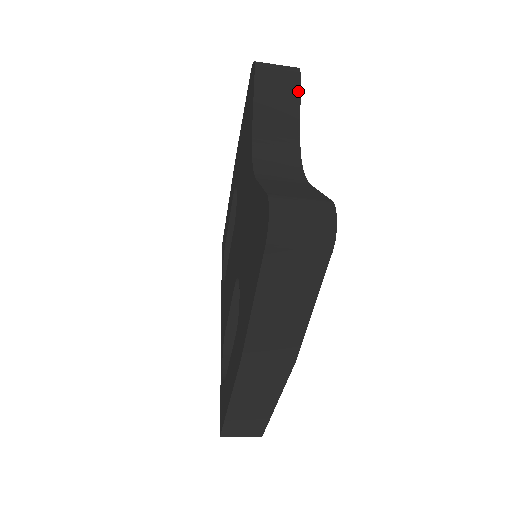
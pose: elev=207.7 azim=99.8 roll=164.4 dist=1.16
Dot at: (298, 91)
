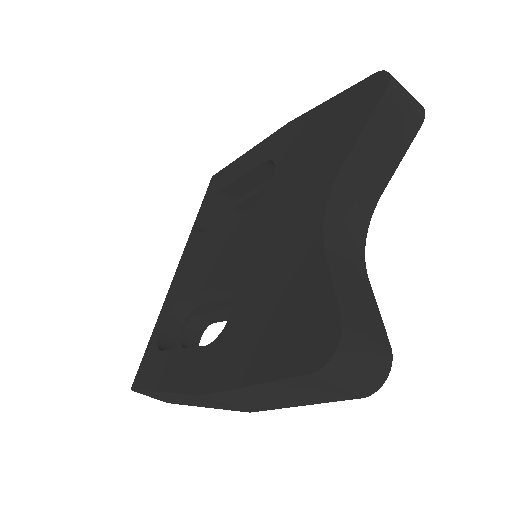
Dot at: (409, 142)
